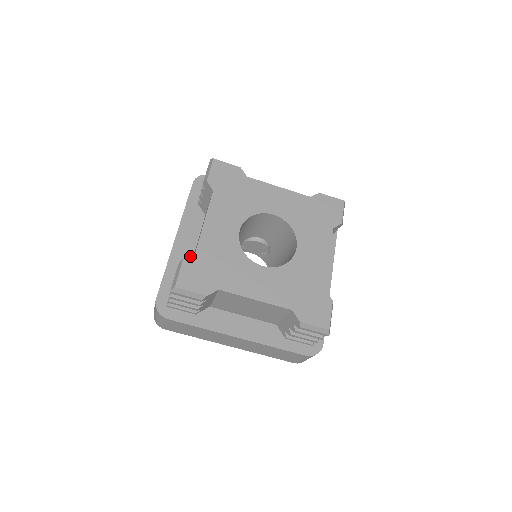
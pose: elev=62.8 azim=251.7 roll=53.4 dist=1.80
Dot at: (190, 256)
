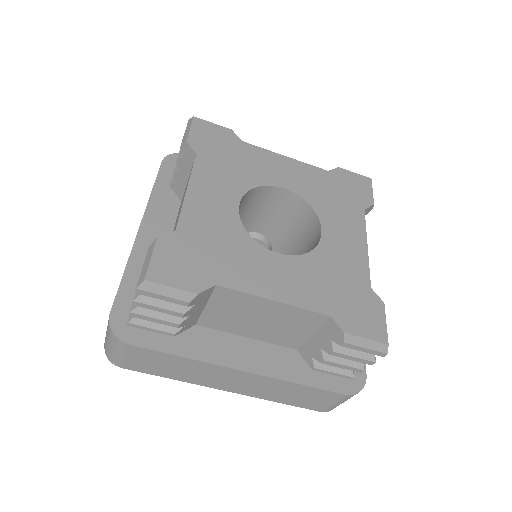
Dot at: (167, 235)
